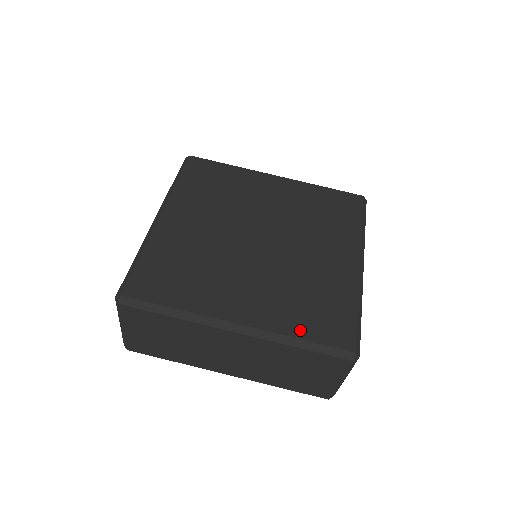
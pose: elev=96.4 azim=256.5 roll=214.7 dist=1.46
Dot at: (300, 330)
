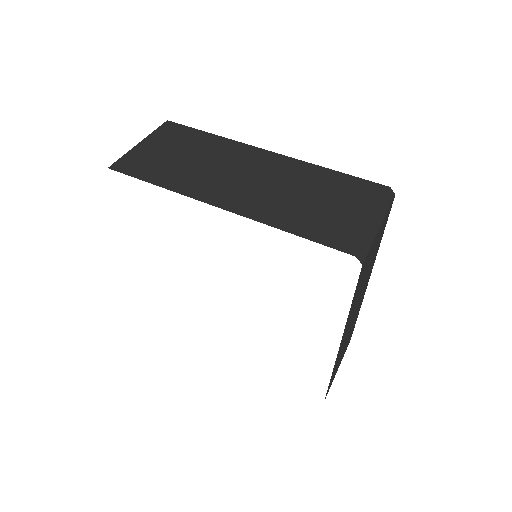
Dot at: occluded
